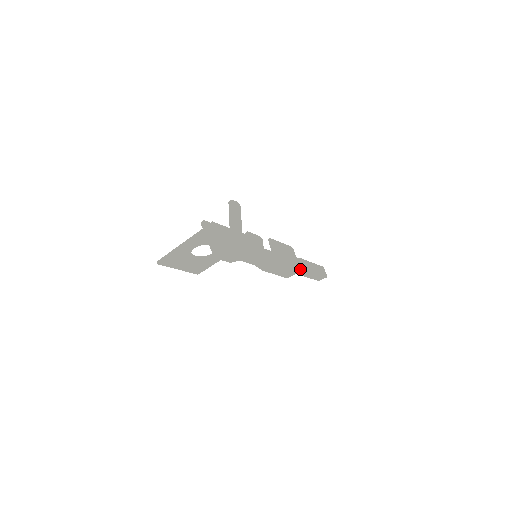
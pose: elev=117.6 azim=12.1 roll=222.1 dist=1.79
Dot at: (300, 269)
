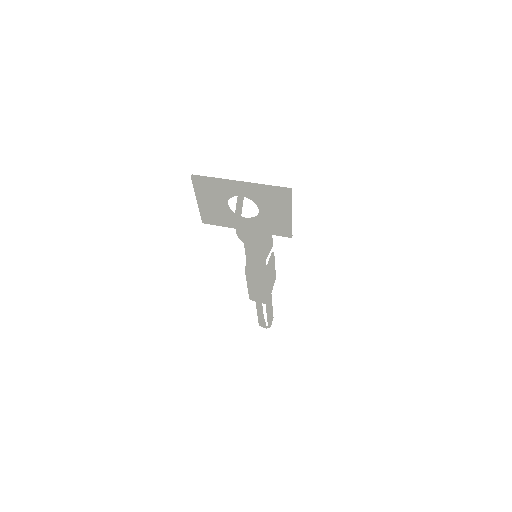
Dot at: (268, 301)
